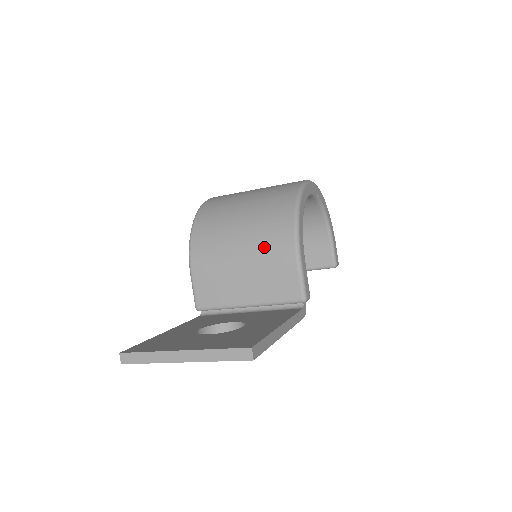
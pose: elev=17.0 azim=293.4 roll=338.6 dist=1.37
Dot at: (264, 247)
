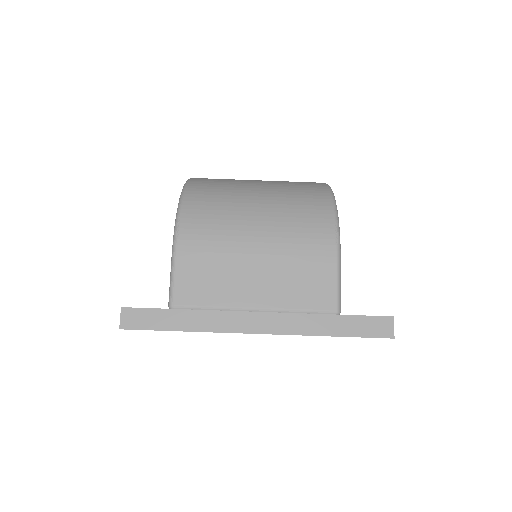
Dot at: (293, 235)
